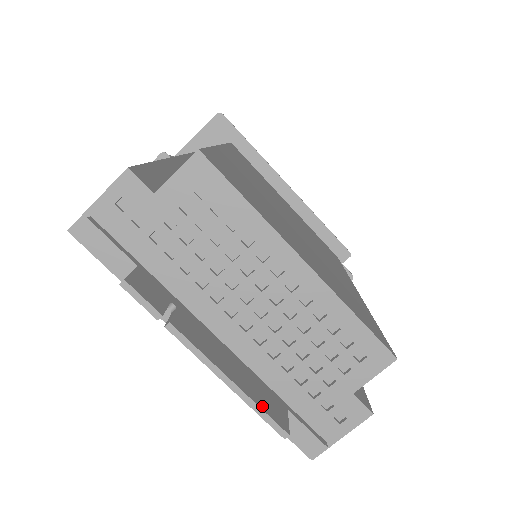
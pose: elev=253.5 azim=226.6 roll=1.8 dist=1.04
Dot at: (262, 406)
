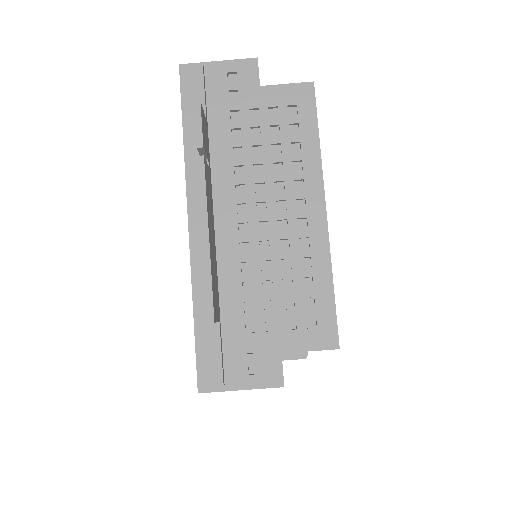
Dot at: (213, 281)
